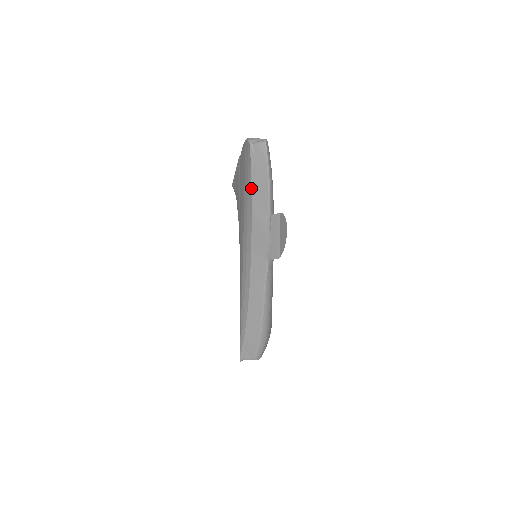
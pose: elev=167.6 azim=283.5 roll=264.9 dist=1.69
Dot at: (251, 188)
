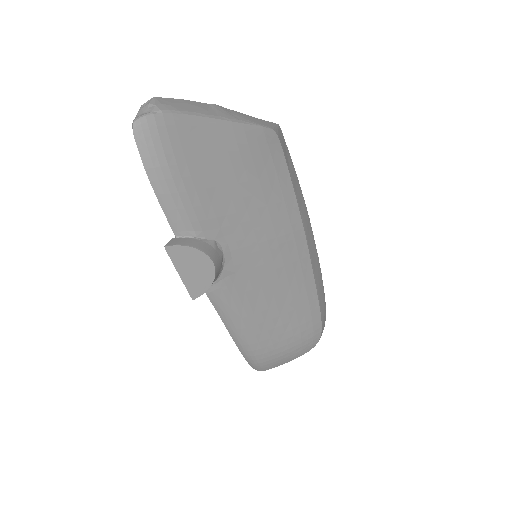
Dot at: occluded
